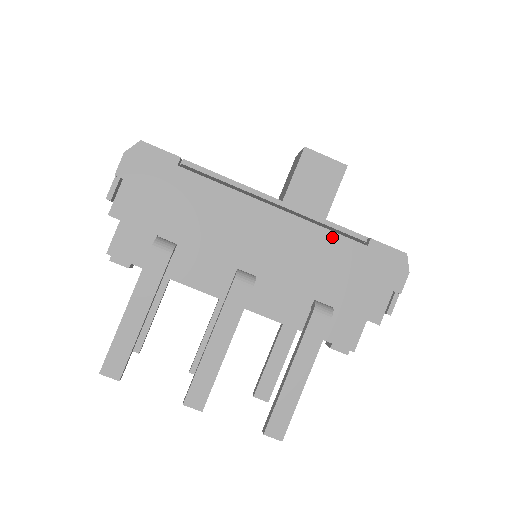
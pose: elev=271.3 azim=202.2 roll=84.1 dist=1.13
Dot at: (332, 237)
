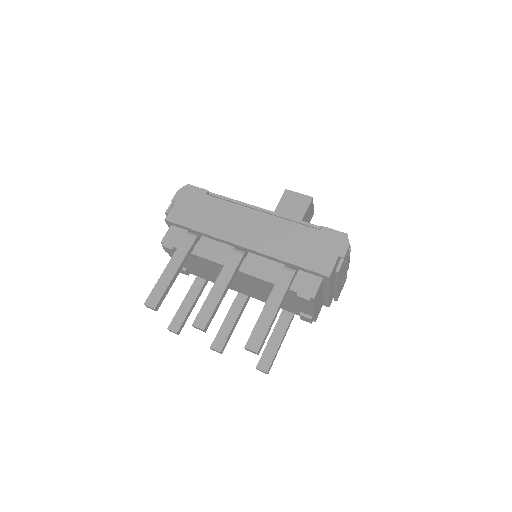
Dot at: (296, 226)
